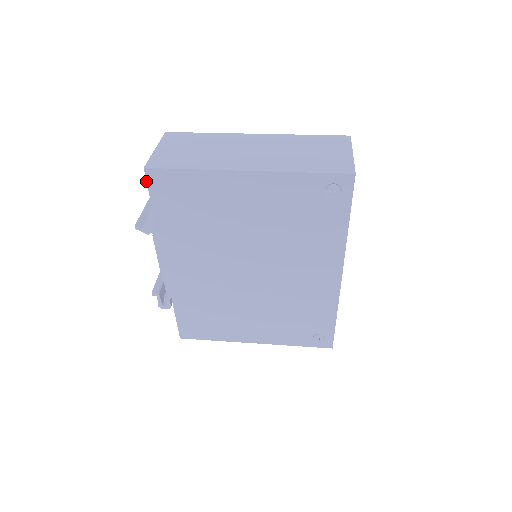
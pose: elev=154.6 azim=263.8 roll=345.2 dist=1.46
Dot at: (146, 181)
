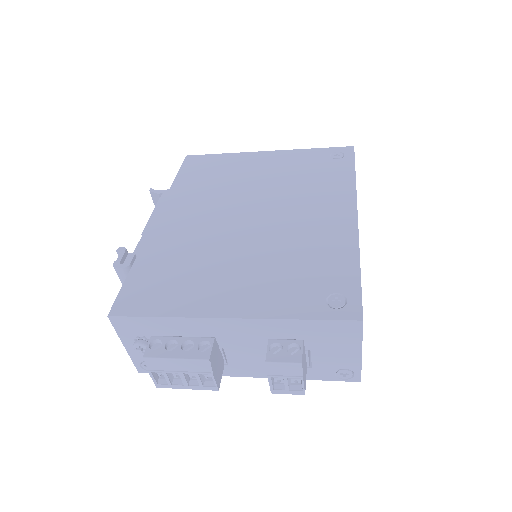
Dot at: (183, 162)
